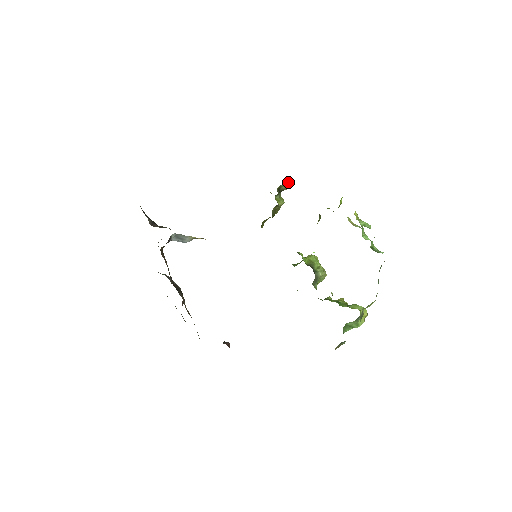
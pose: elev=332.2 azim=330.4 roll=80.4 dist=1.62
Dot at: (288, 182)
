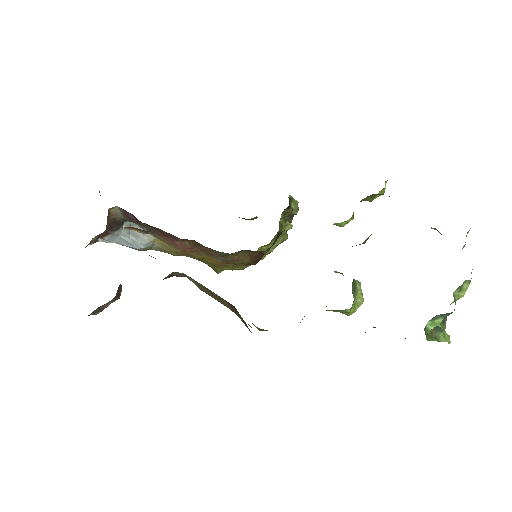
Dot at: (297, 209)
